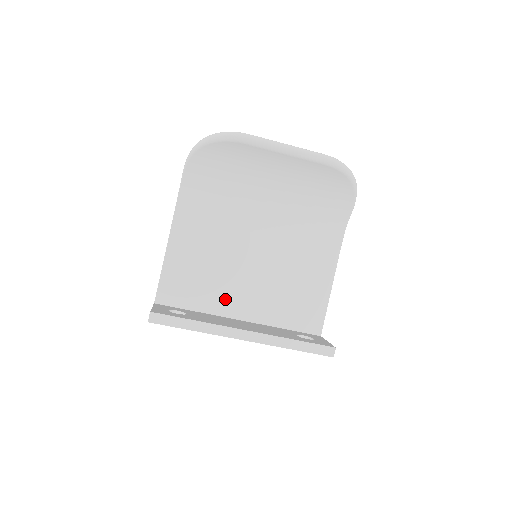
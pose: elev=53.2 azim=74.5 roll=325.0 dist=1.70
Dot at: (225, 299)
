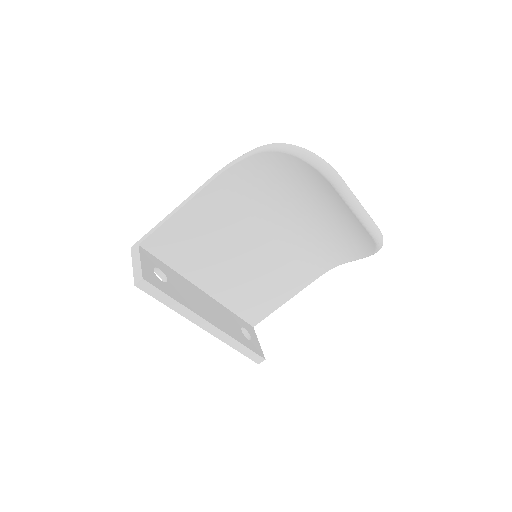
Dot at: (203, 270)
